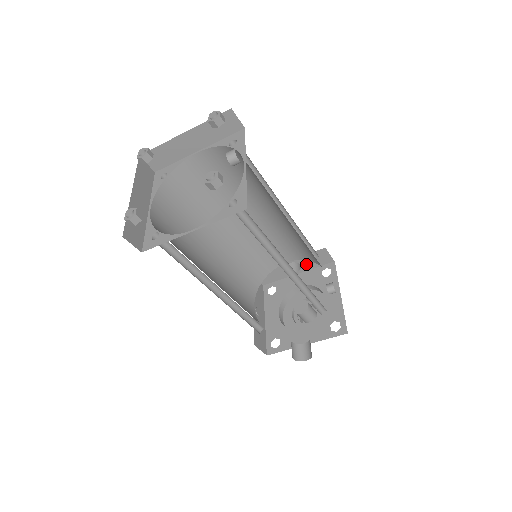
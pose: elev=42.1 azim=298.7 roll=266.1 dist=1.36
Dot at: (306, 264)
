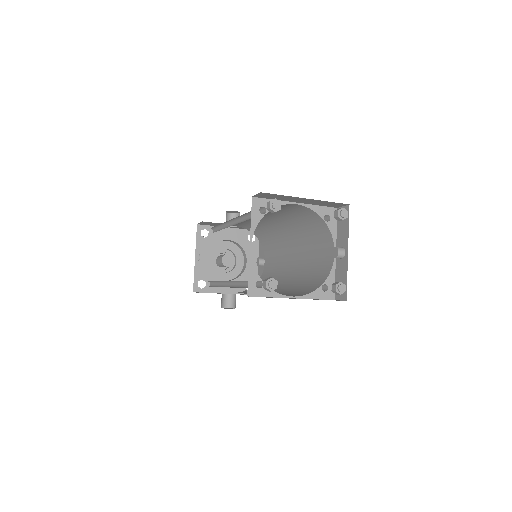
Dot at: occluded
